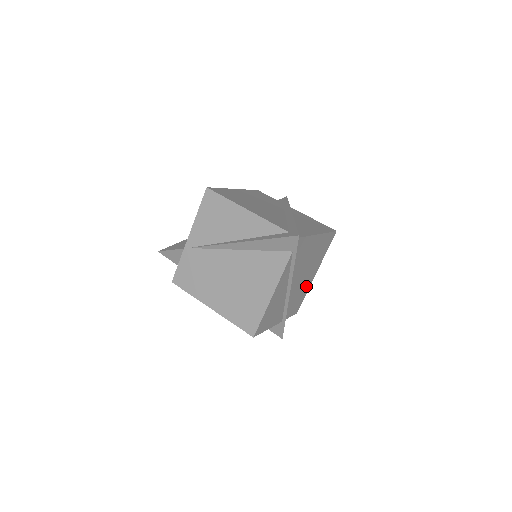
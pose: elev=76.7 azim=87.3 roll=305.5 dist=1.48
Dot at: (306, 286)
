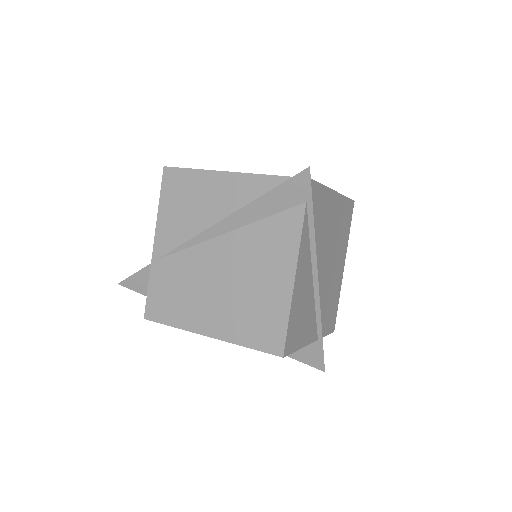
Dot at: (336, 285)
